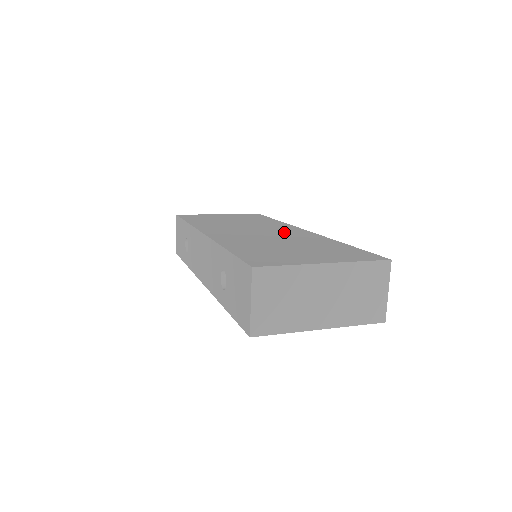
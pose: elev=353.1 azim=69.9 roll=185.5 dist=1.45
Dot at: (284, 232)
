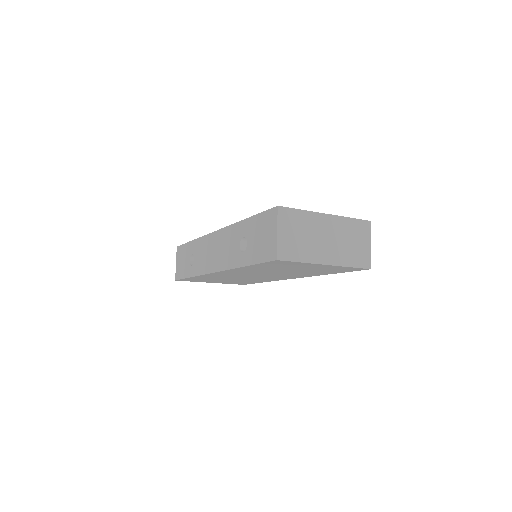
Dot at: occluded
